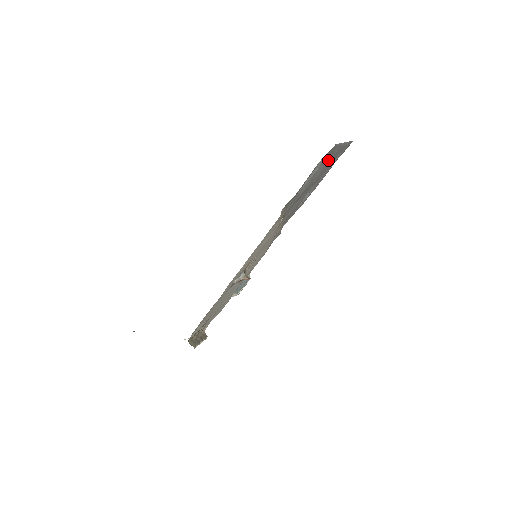
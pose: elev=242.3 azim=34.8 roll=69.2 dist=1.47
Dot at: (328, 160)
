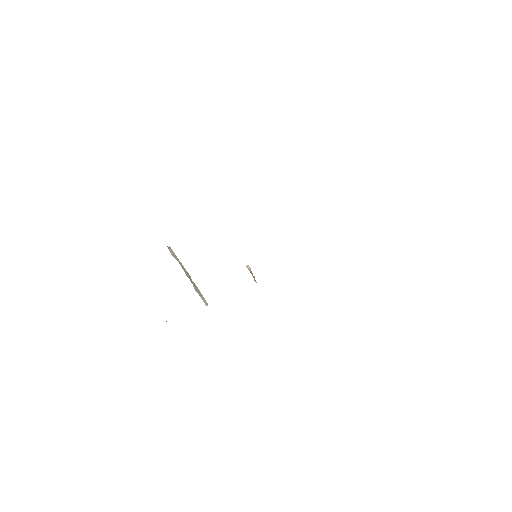
Dot at: occluded
